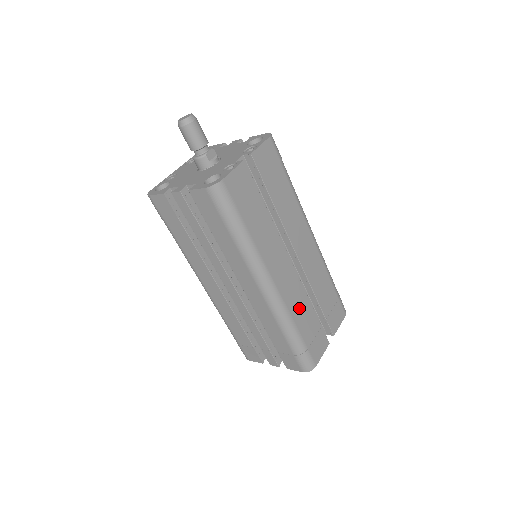
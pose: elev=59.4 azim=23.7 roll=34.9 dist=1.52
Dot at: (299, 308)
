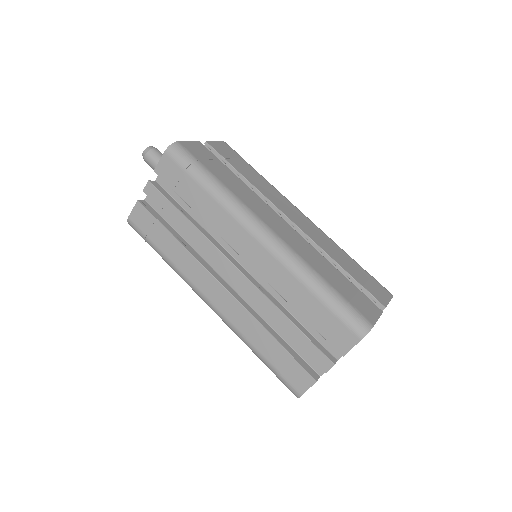
Dot at: (314, 260)
